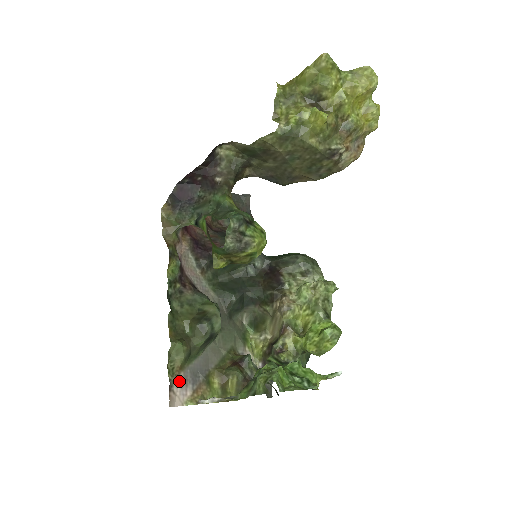
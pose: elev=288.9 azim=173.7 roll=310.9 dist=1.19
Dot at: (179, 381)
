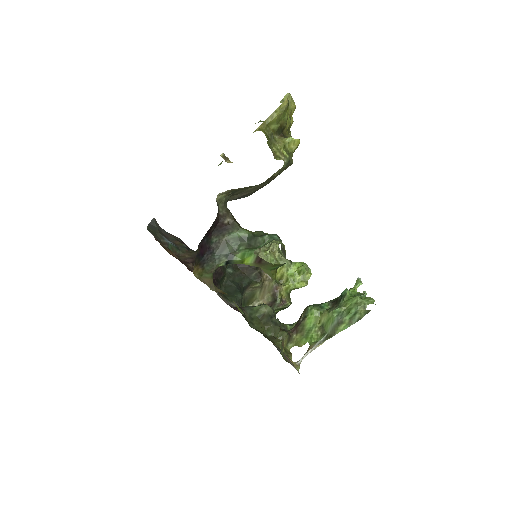
Dot at: occluded
